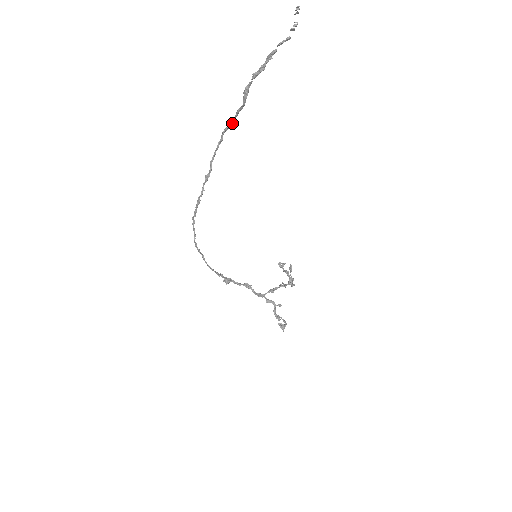
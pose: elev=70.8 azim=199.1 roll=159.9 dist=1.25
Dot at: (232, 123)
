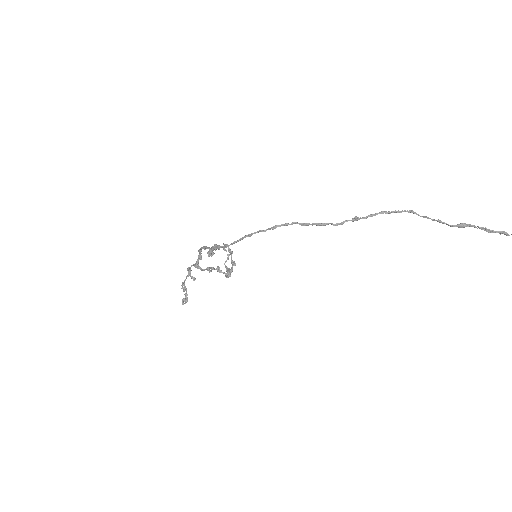
Dot at: (422, 216)
